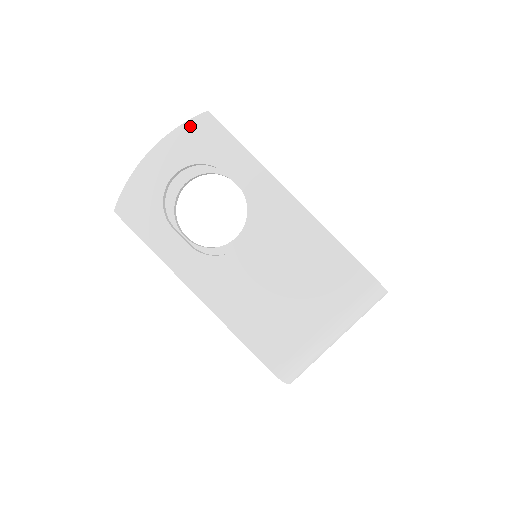
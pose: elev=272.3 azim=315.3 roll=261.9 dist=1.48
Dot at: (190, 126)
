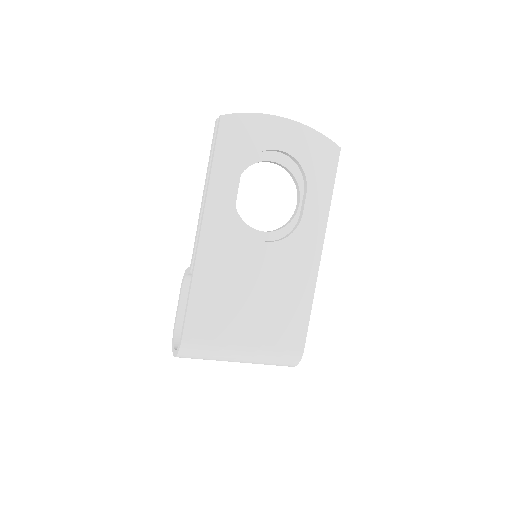
Dot at: (323, 141)
